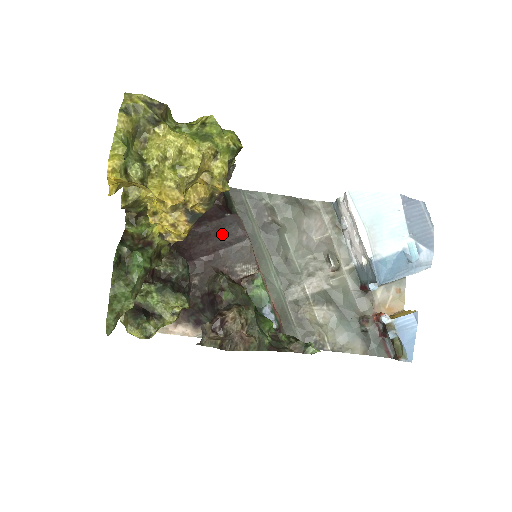
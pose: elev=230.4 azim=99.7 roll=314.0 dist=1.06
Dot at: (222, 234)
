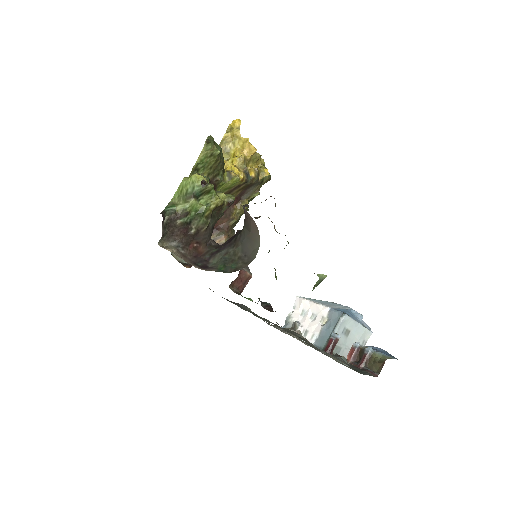
Dot at: occluded
